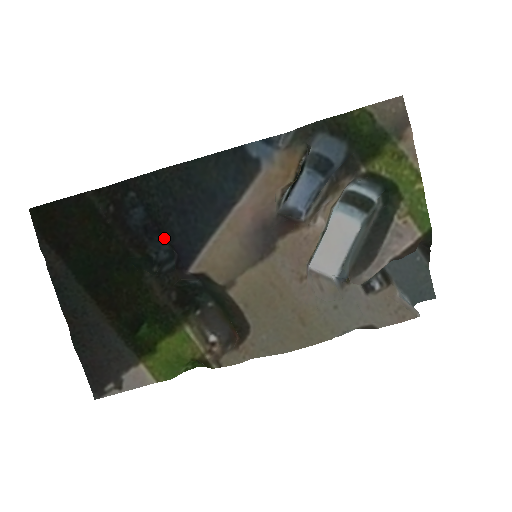
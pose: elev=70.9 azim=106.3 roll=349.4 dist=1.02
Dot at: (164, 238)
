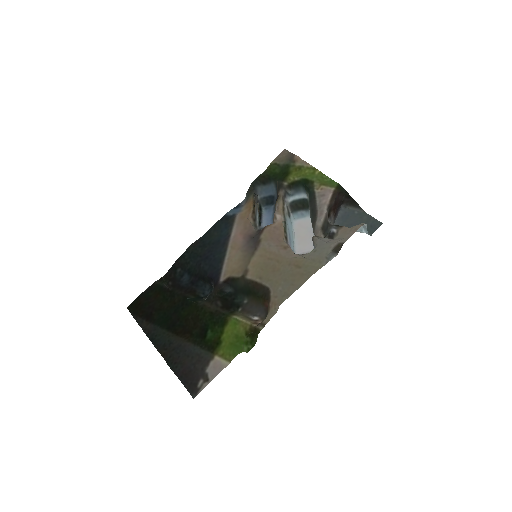
Dot at: (203, 279)
